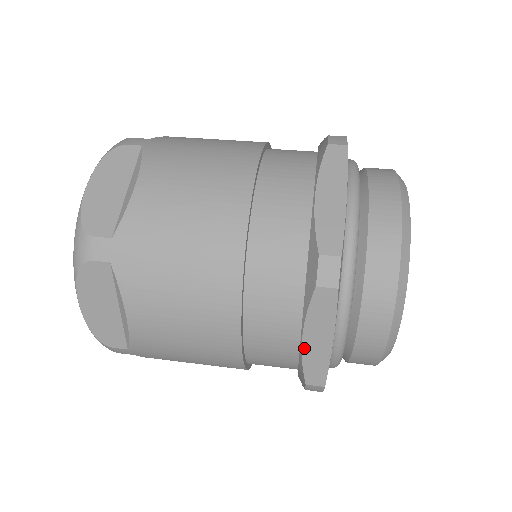
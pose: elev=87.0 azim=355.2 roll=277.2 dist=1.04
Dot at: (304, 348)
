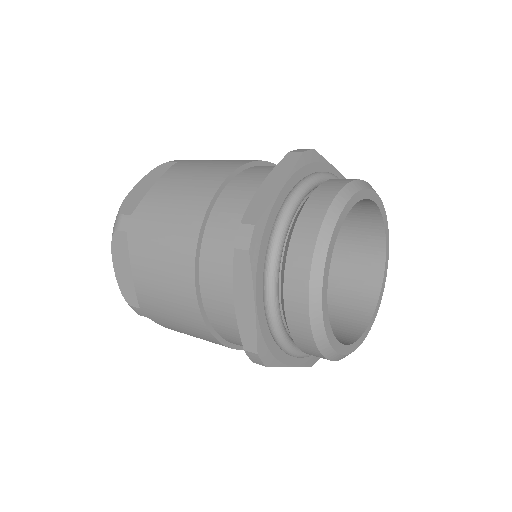
Dot at: (237, 310)
